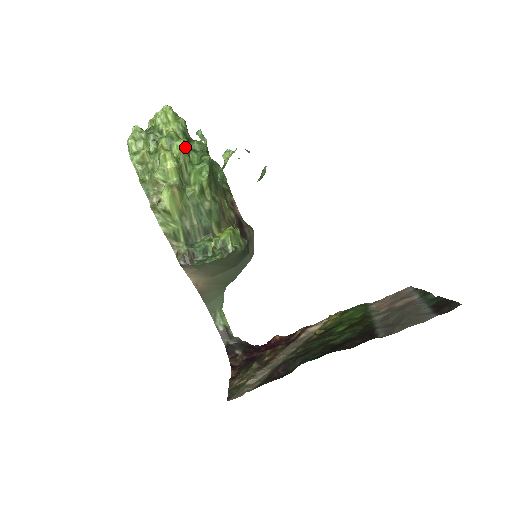
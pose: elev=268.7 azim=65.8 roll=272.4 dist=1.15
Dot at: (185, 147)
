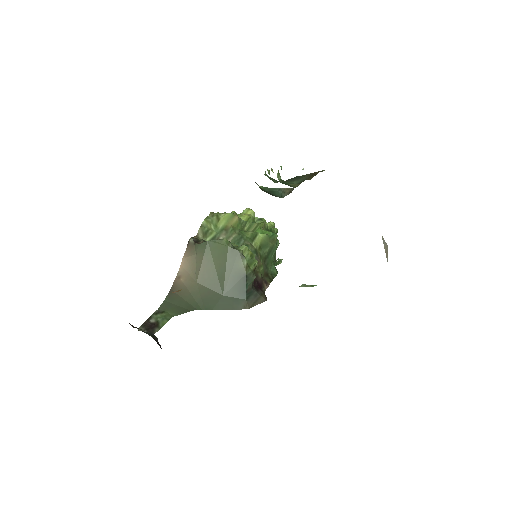
Dot at: (266, 223)
